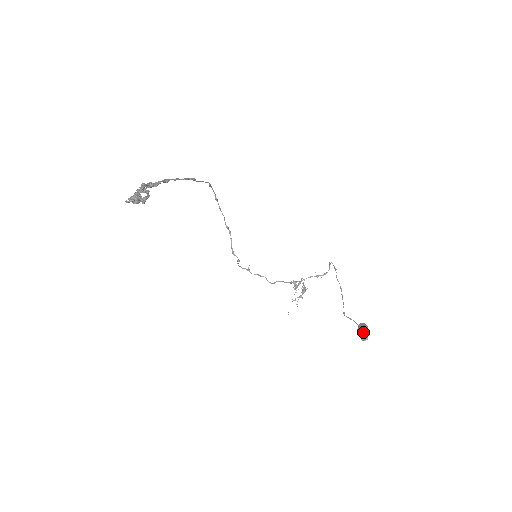
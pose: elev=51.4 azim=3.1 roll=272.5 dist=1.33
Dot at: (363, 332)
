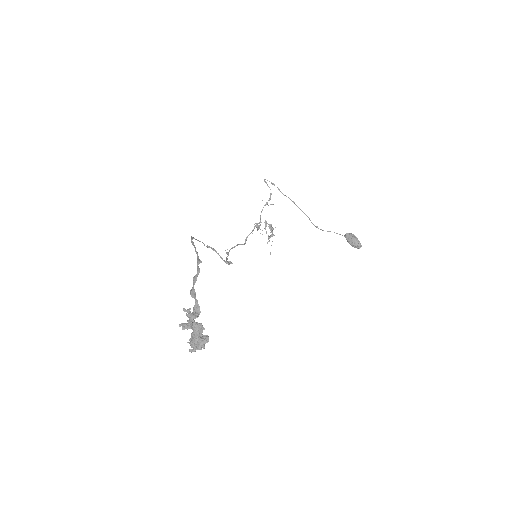
Dot at: (356, 243)
